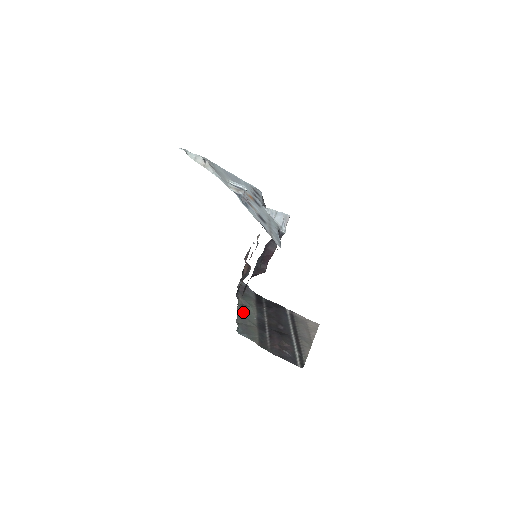
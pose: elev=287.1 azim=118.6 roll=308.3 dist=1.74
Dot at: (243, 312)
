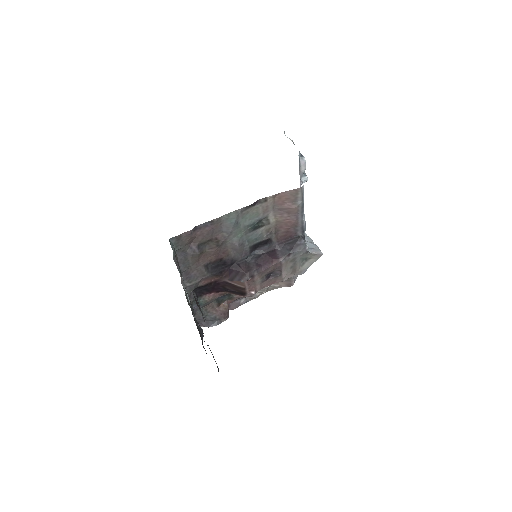
Dot at: occluded
